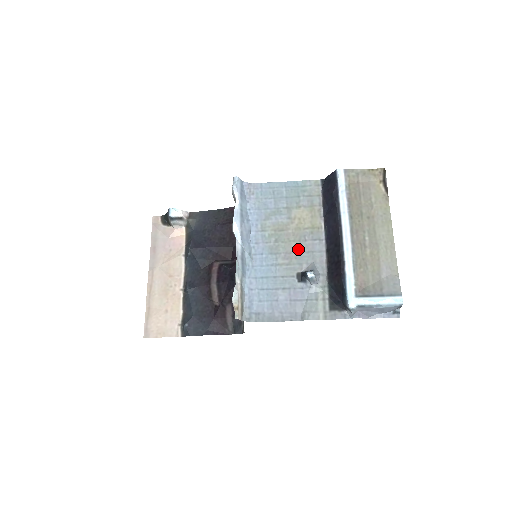
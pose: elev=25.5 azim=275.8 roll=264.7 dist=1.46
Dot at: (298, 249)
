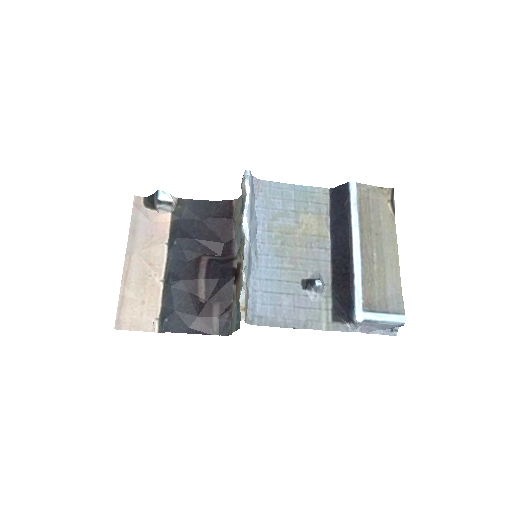
Dot at: (304, 255)
